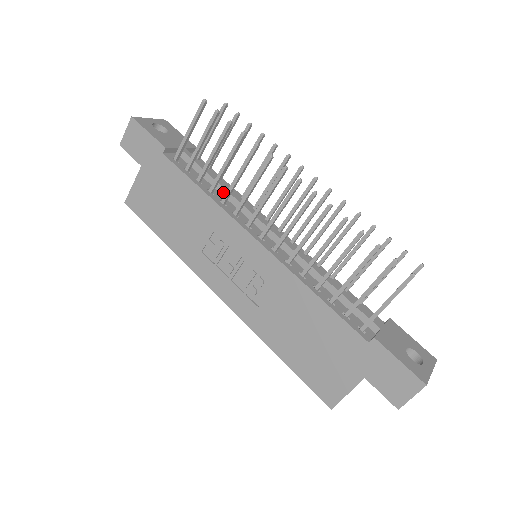
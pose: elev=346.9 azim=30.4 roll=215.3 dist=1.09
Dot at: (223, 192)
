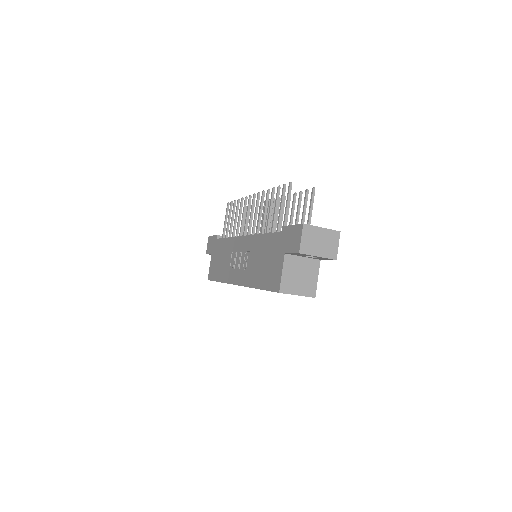
Dot at: occluded
